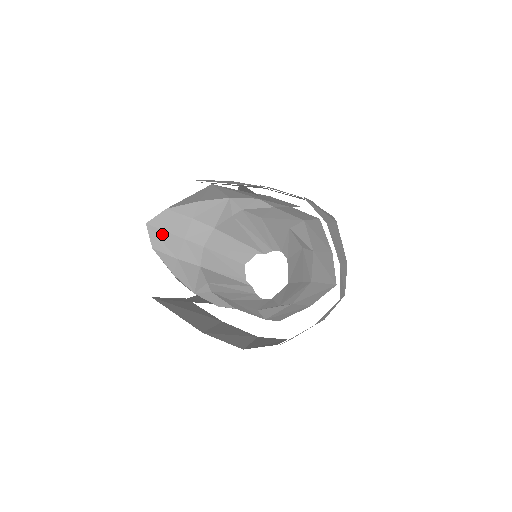
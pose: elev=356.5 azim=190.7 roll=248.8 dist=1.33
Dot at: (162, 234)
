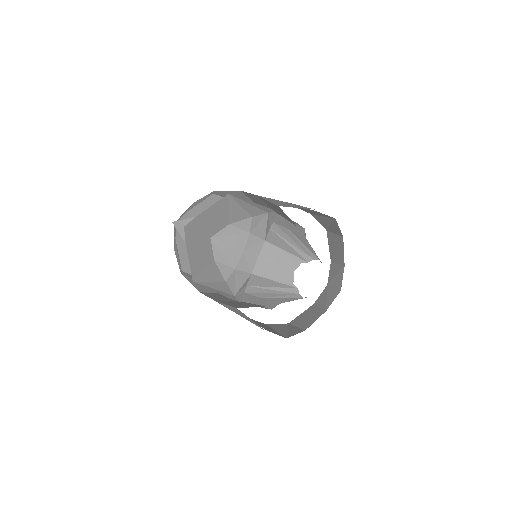
Dot at: (224, 247)
